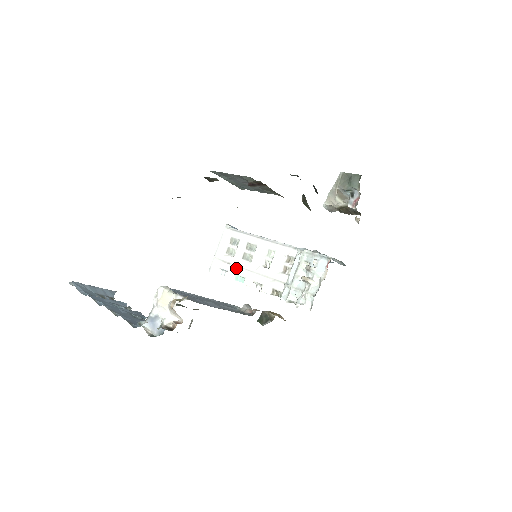
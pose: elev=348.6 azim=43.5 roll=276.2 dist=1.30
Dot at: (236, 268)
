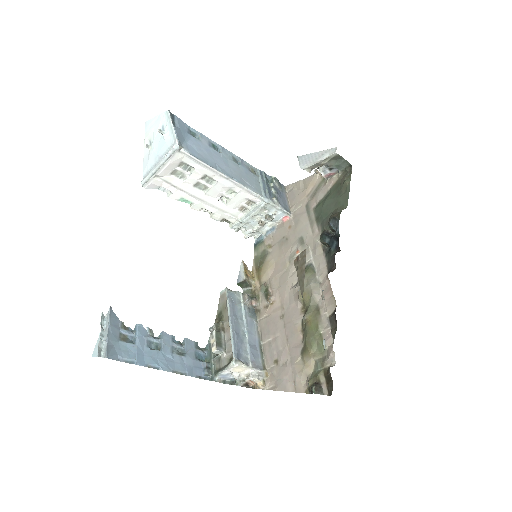
Dot at: (184, 193)
